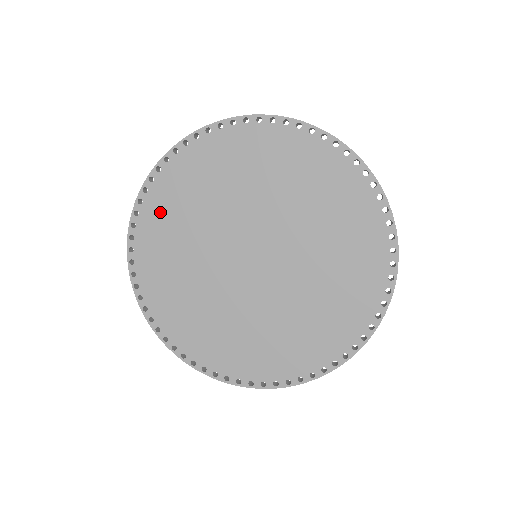
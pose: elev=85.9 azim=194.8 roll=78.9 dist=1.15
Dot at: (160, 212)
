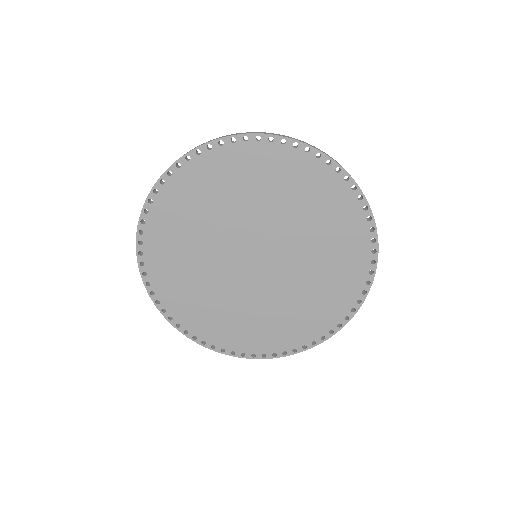
Dot at: (175, 295)
